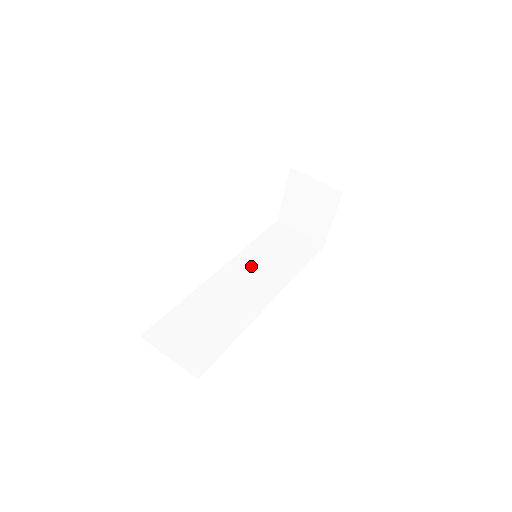
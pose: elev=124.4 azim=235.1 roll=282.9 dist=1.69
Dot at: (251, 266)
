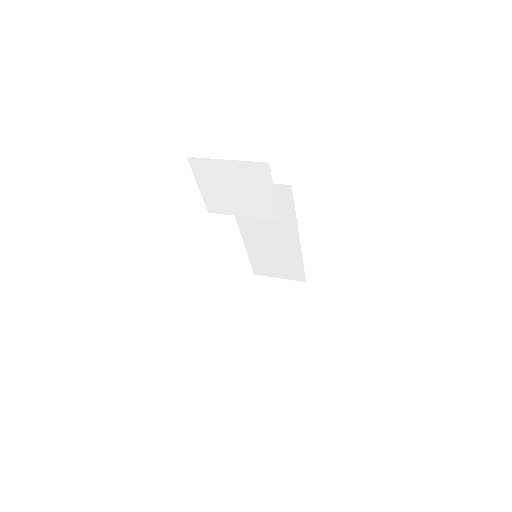
Dot at: occluded
